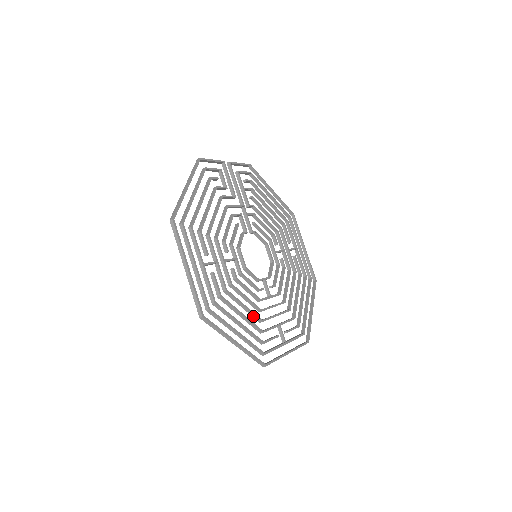
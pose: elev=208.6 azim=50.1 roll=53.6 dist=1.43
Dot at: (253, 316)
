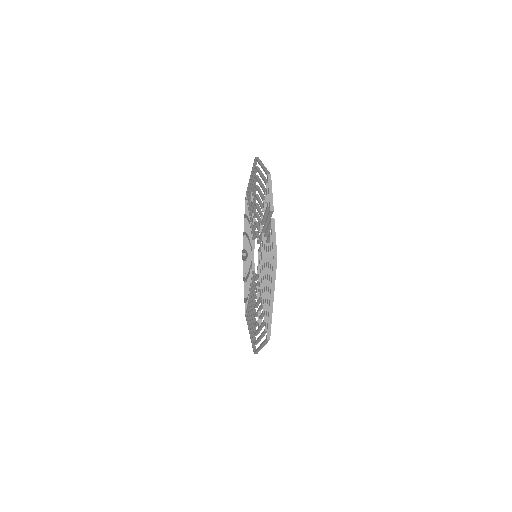
Dot at: (250, 299)
